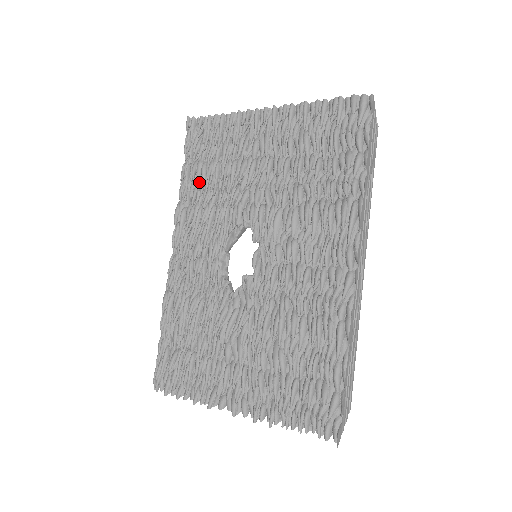
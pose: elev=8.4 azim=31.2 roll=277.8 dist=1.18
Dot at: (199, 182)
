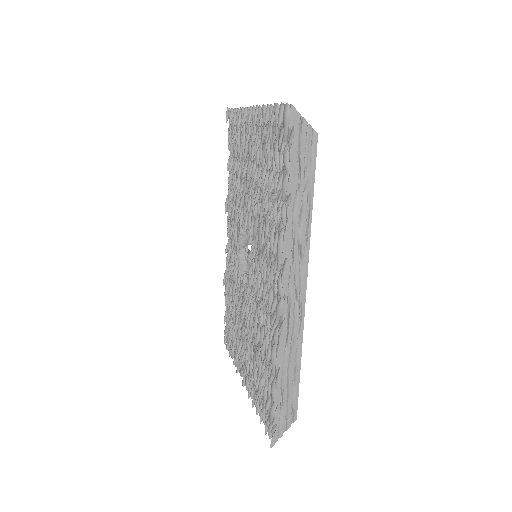
Dot at: (233, 175)
